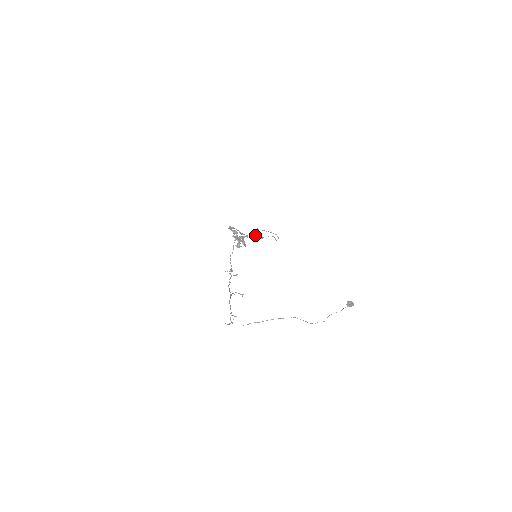
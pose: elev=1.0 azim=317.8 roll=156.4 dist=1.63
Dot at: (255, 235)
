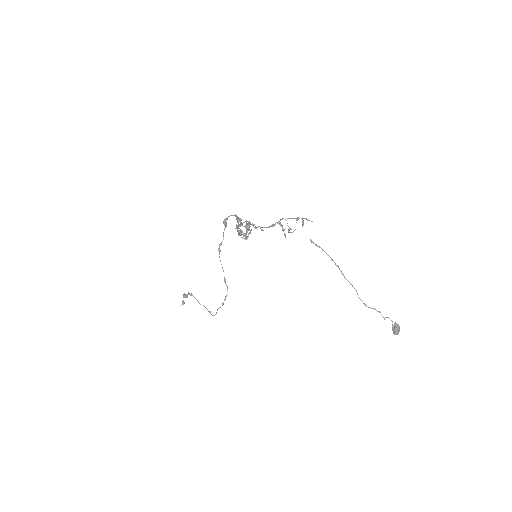
Dot at: (183, 302)
